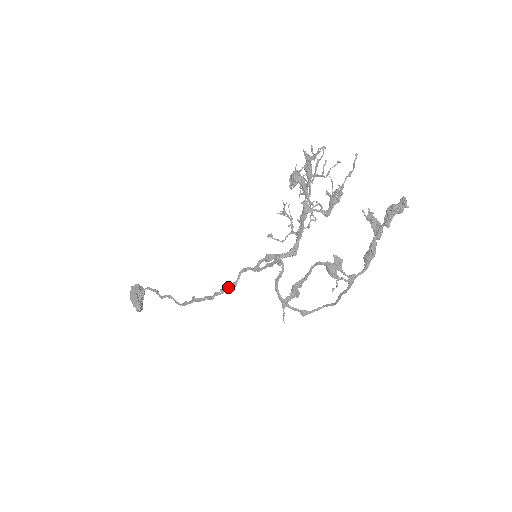
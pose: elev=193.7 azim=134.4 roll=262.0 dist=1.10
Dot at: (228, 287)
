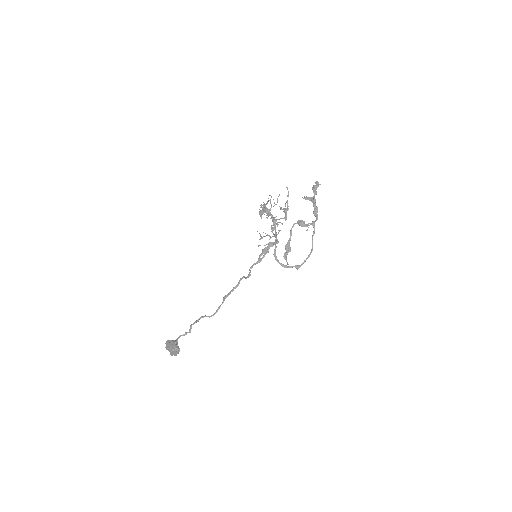
Dot at: (246, 278)
